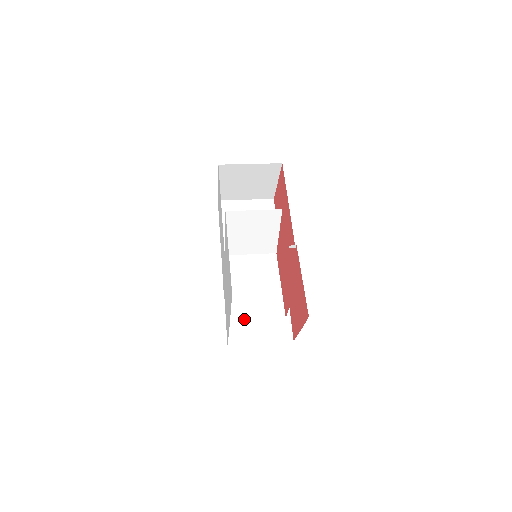
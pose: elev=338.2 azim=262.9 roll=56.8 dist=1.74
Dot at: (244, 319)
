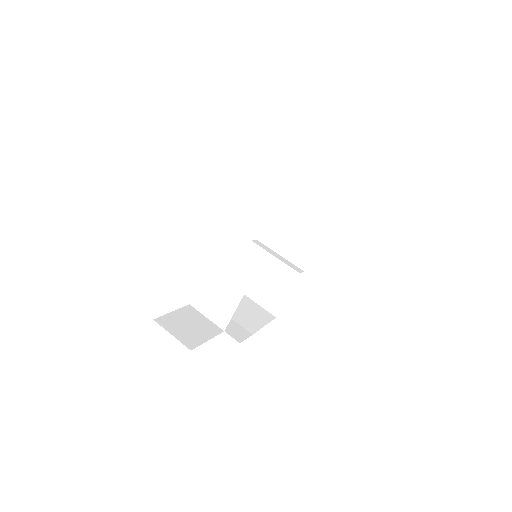
Dot at: (198, 310)
